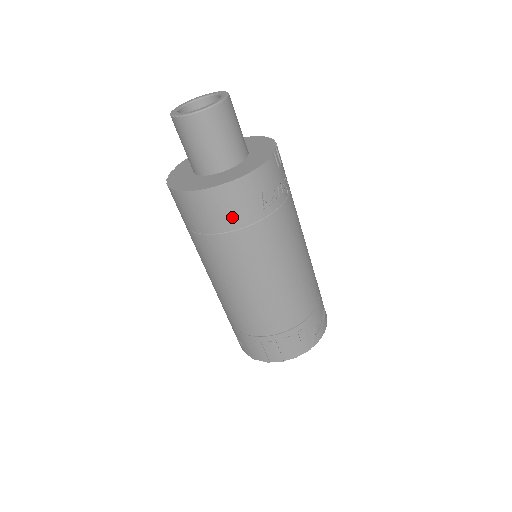
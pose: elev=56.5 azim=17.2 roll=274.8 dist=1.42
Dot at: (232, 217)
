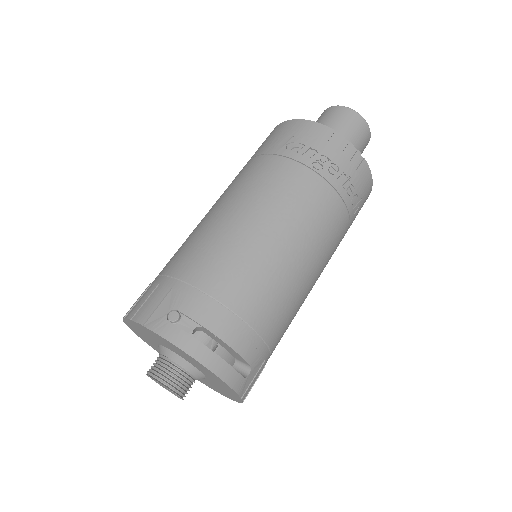
Dot at: (261, 148)
